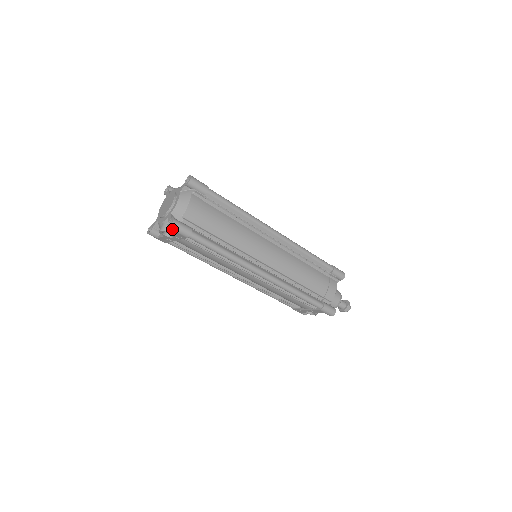
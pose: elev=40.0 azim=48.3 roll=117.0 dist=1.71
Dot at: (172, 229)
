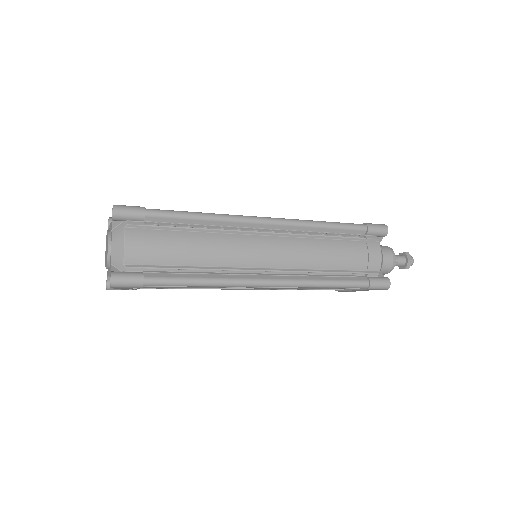
Dot at: (116, 287)
